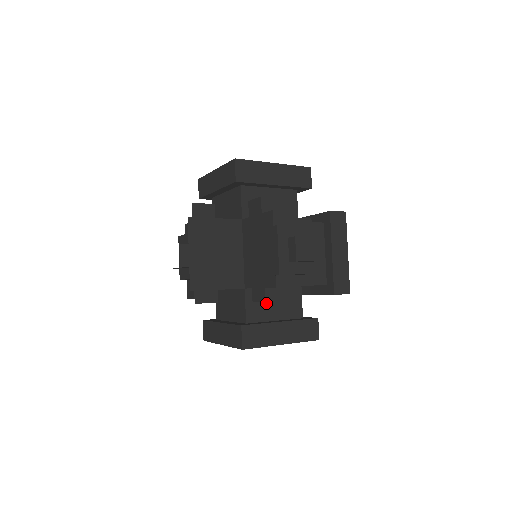
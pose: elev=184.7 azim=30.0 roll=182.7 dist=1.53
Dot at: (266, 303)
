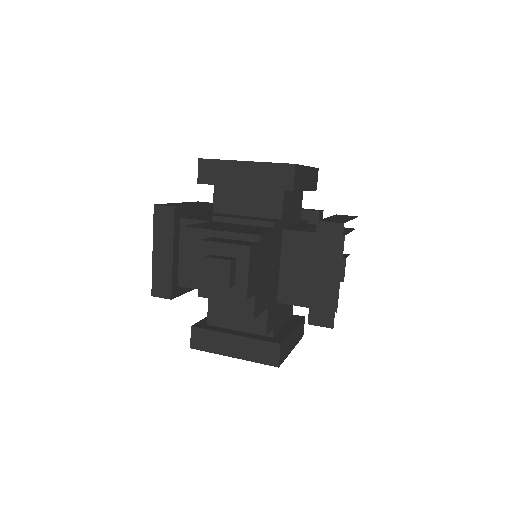
Dot at: (281, 312)
